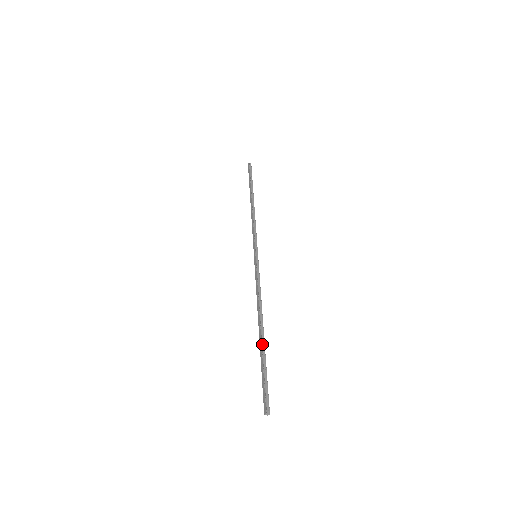
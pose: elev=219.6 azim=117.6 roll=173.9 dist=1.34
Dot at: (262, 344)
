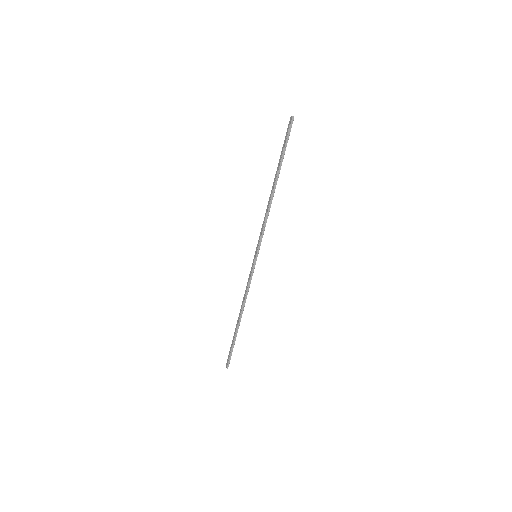
Dot at: (236, 330)
